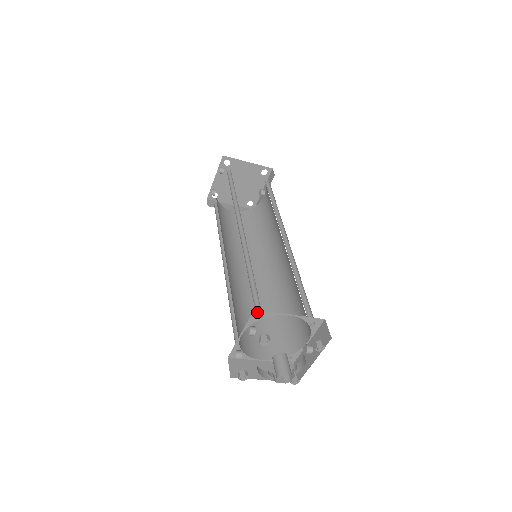
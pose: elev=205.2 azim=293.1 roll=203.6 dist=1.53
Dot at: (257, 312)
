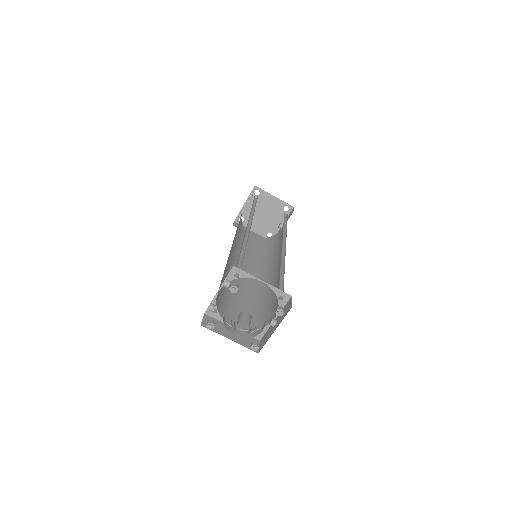
Dot at: (235, 269)
